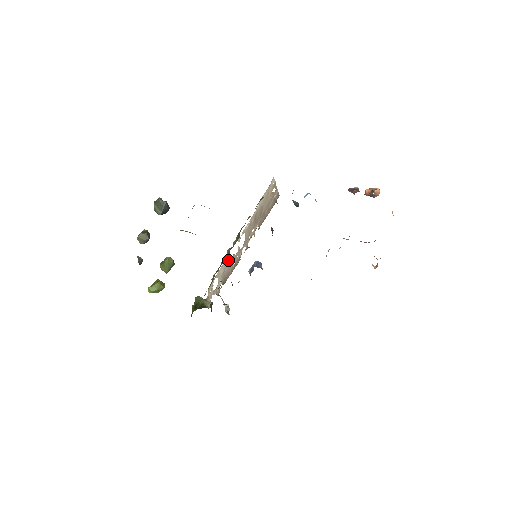
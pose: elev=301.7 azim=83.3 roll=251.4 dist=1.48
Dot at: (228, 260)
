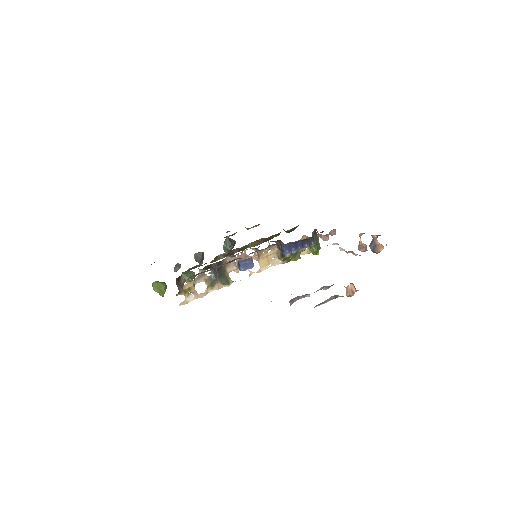
Dot at: (229, 280)
